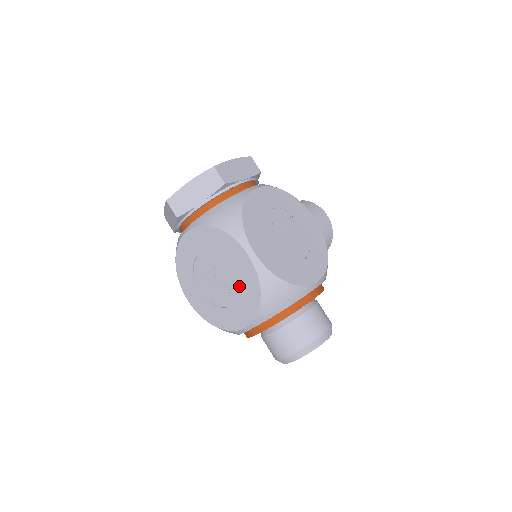
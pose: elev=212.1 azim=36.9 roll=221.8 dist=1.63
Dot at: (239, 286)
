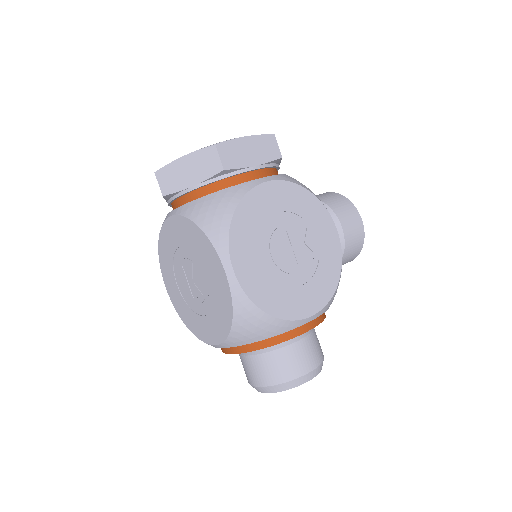
Dot at: (213, 300)
